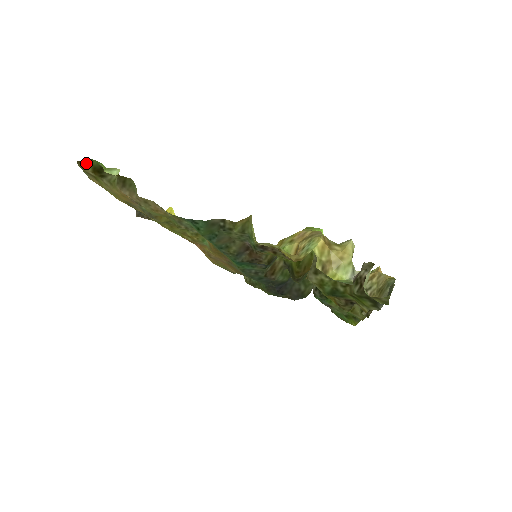
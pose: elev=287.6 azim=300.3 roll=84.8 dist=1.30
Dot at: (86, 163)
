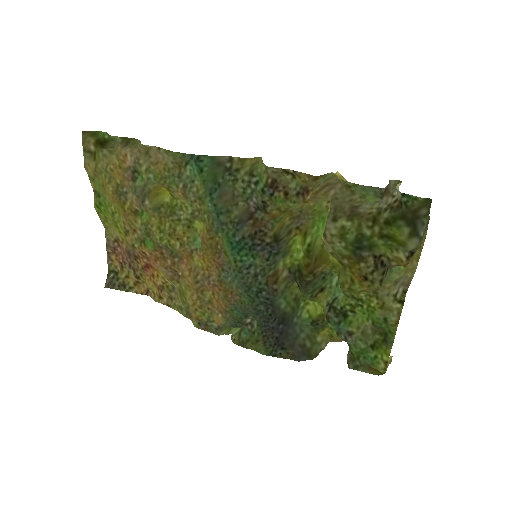
Dot at: (91, 134)
